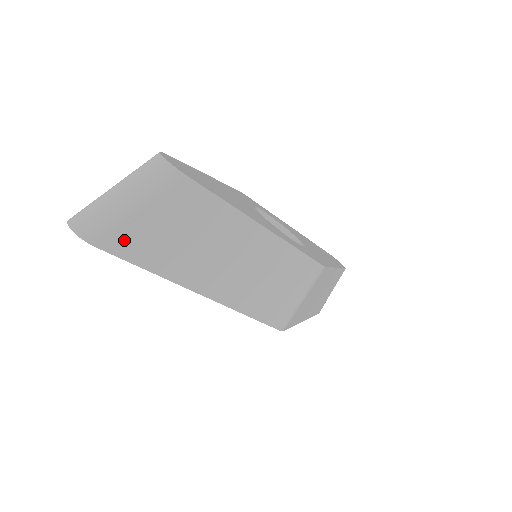
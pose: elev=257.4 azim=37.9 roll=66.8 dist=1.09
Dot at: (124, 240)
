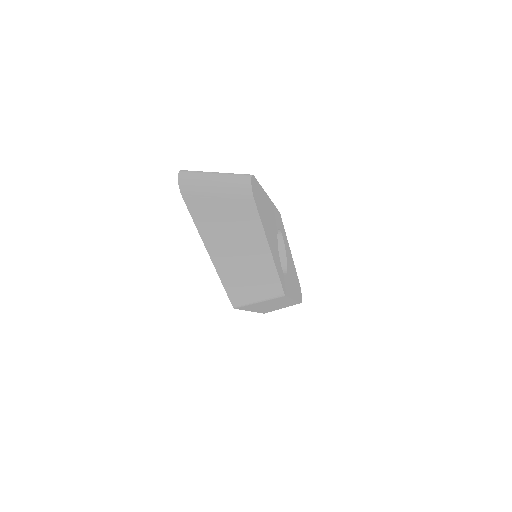
Dot at: (198, 204)
